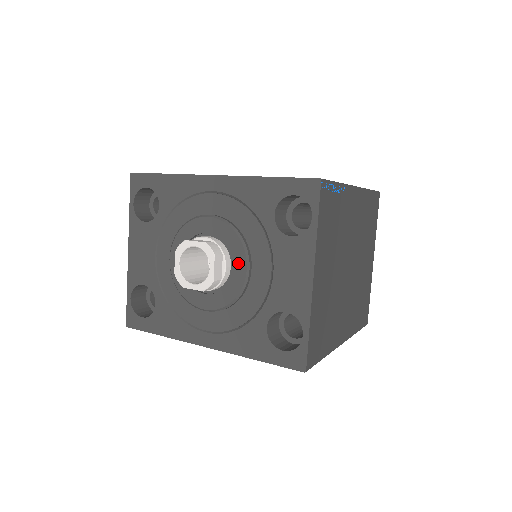
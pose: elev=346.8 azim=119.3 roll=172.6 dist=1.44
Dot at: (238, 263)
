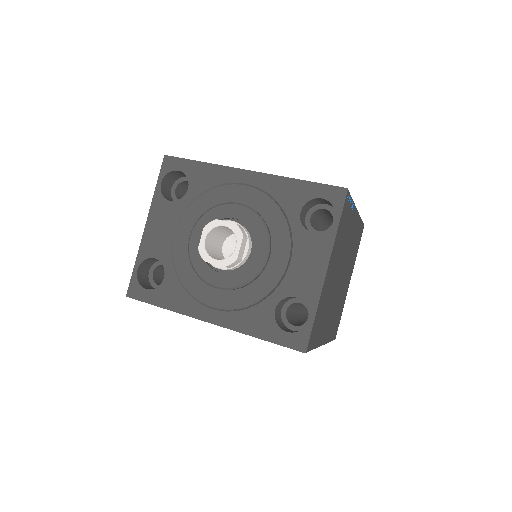
Dot at: (259, 248)
